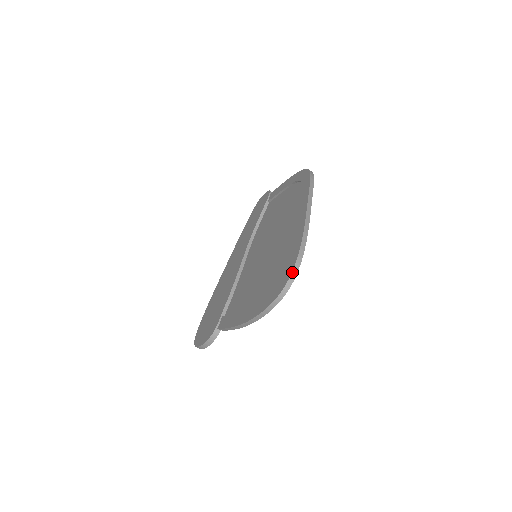
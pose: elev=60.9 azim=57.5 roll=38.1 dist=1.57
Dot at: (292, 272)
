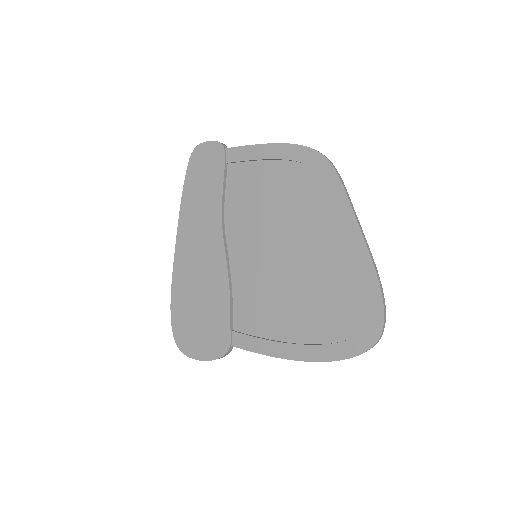
Dot at: (383, 326)
